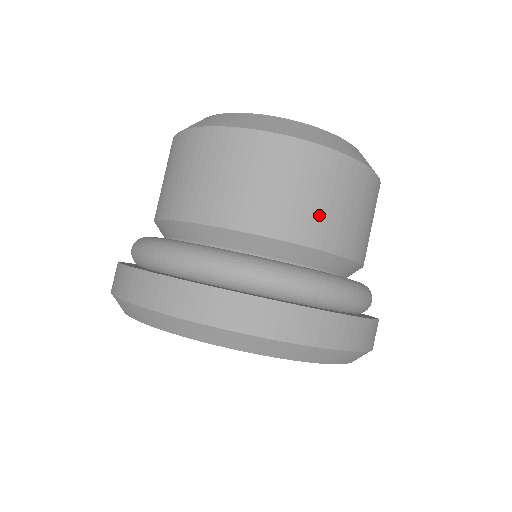
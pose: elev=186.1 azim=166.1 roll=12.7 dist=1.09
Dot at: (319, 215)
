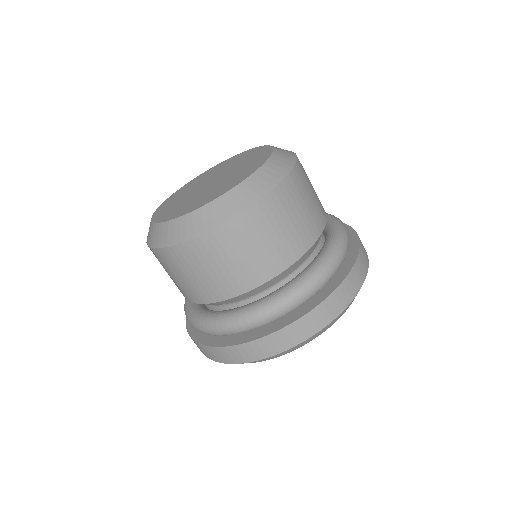
Dot at: (317, 202)
